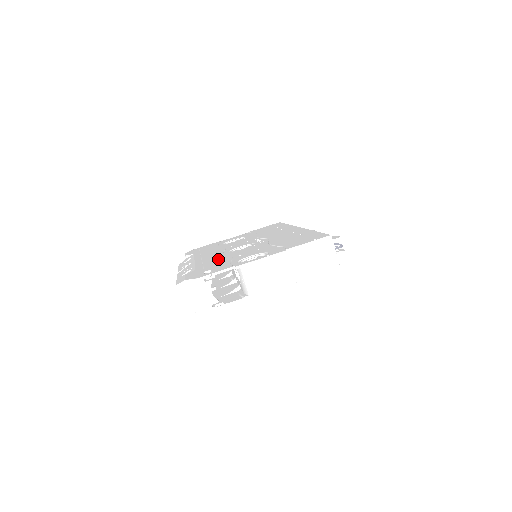
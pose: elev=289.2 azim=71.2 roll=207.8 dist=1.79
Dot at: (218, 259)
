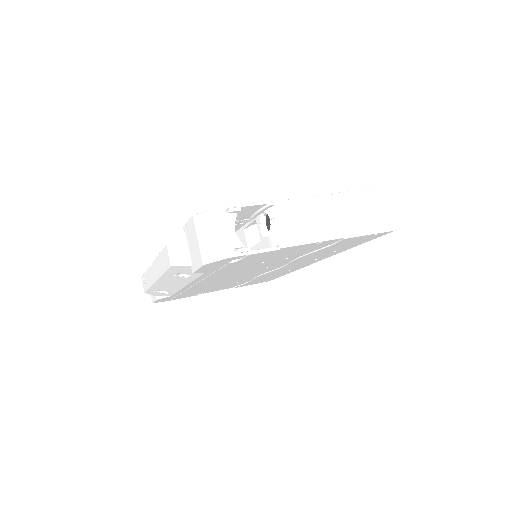
Dot at: occluded
